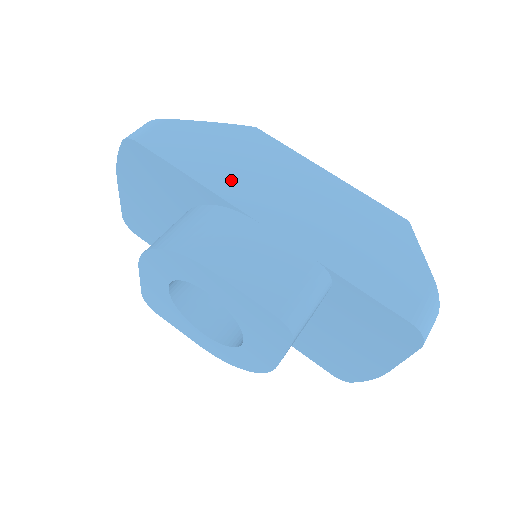
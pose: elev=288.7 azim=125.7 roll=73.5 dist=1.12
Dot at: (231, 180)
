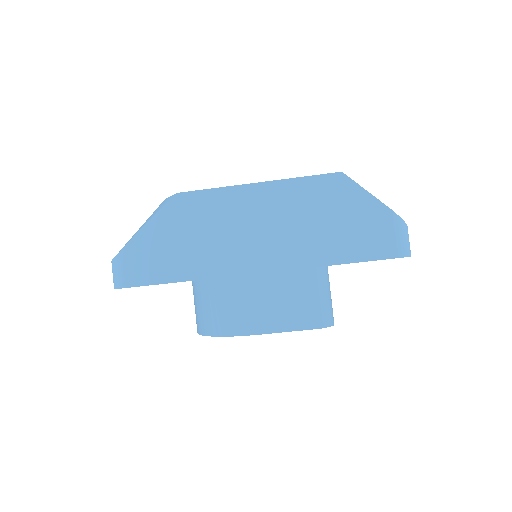
Dot at: (207, 258)
